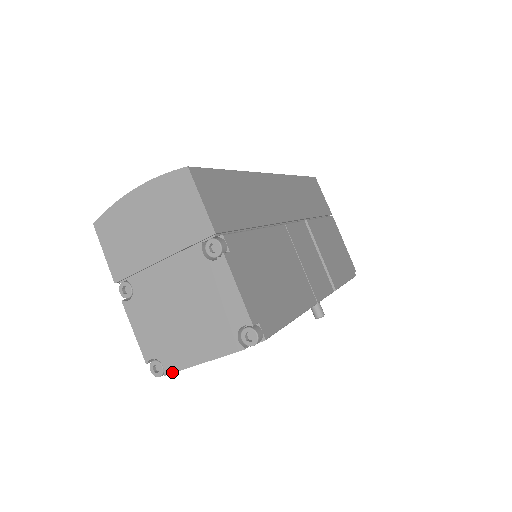
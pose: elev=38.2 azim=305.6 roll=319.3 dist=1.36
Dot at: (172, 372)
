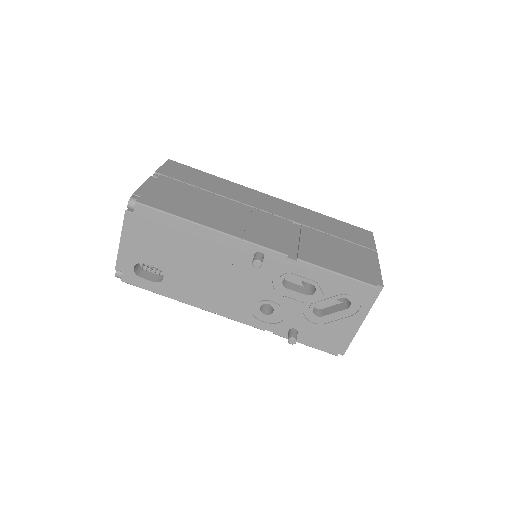
Dot at: (116, 263)
